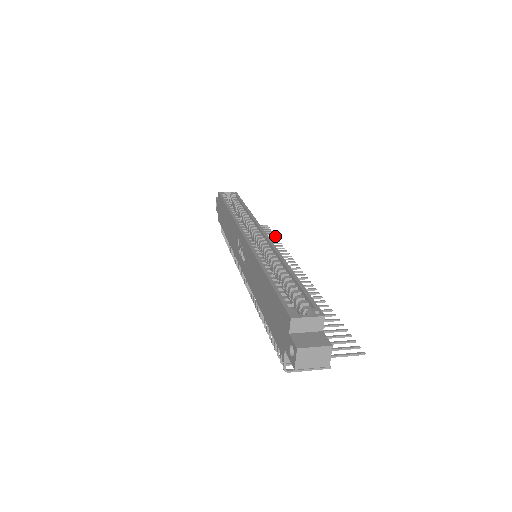
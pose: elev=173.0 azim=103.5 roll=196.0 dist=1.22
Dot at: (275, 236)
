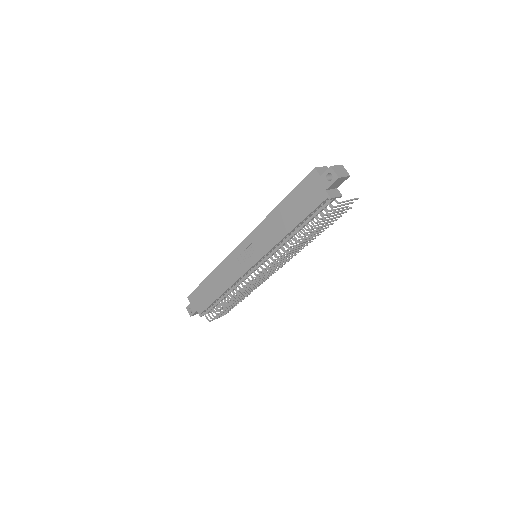
Dot at: occluded
